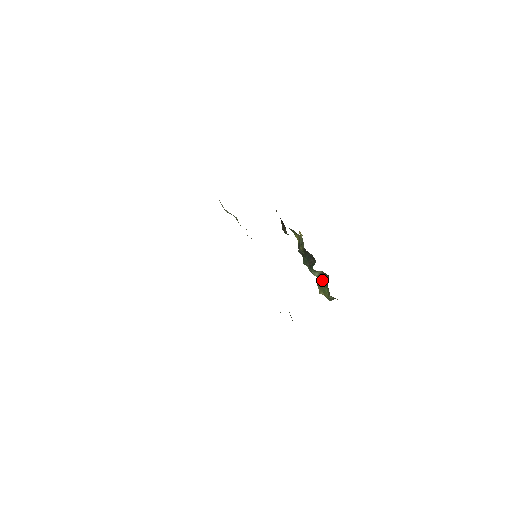
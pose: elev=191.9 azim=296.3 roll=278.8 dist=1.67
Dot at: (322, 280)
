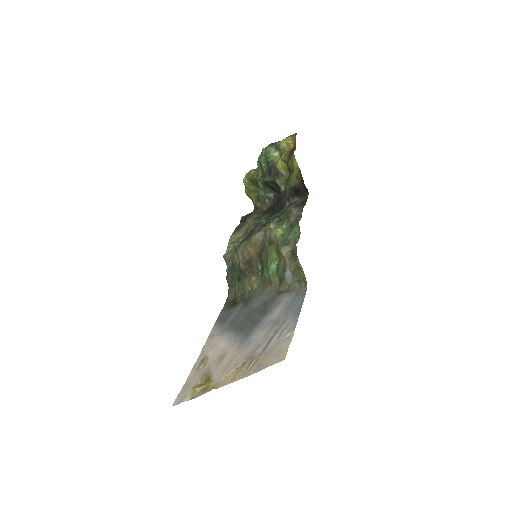
Dot at: (259, 186)
